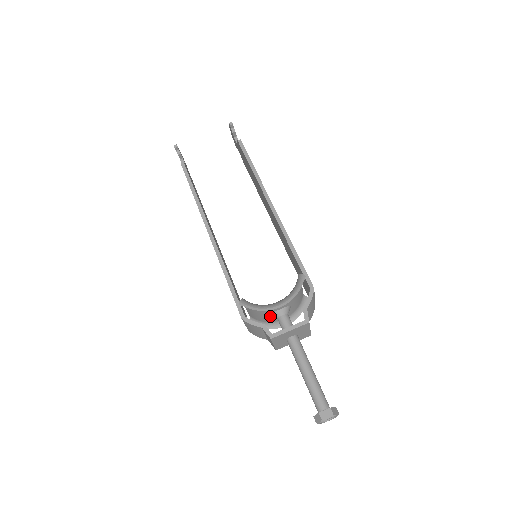
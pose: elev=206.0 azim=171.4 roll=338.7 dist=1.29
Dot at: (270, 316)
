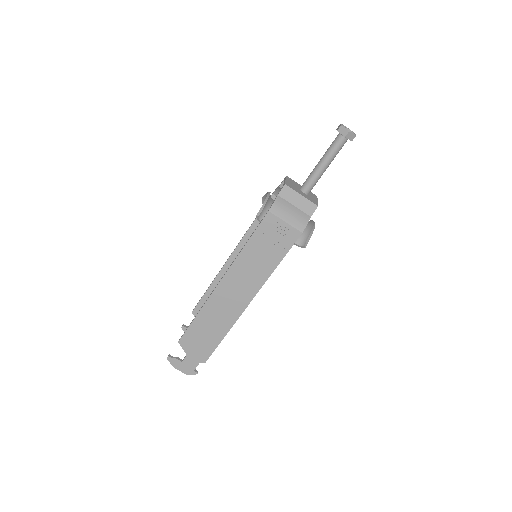
Dot at: occluded
